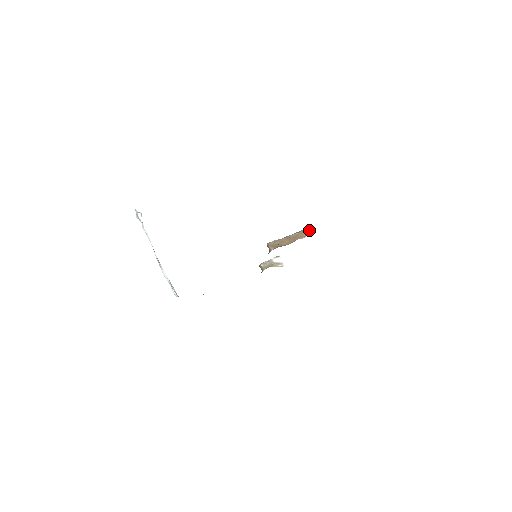
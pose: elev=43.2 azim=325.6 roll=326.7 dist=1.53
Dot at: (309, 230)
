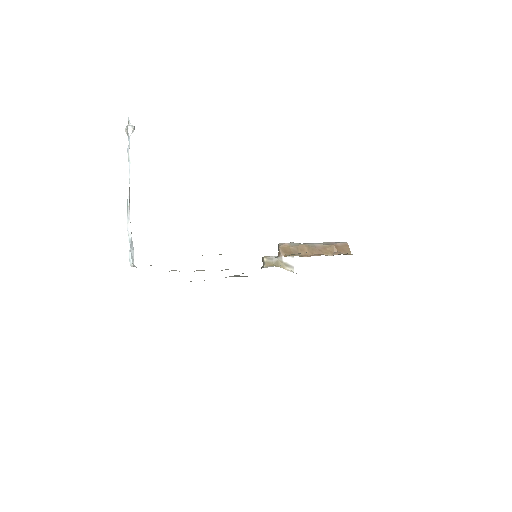
Dot at: (344, 247)
